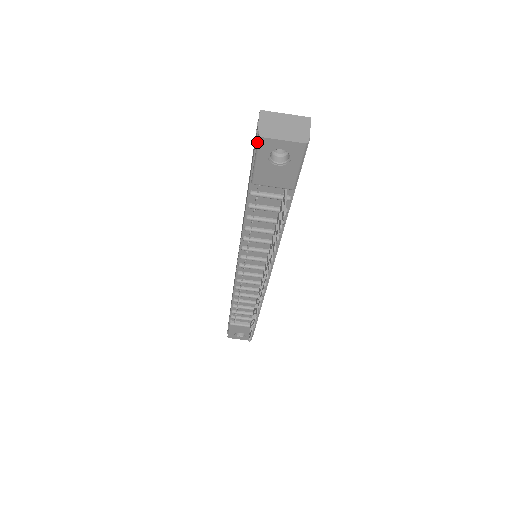
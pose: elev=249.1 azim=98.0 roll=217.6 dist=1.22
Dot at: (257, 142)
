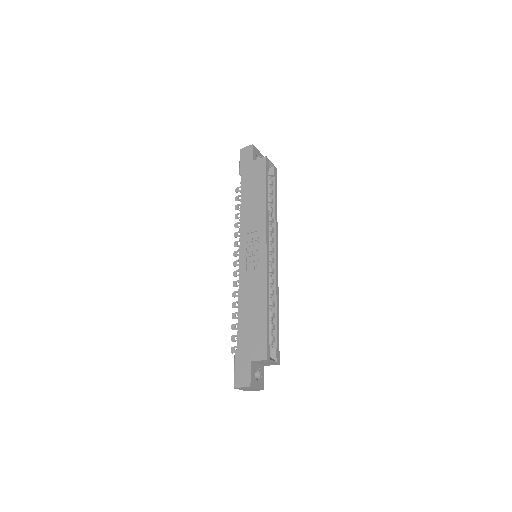
Dot at: (234, 383)
